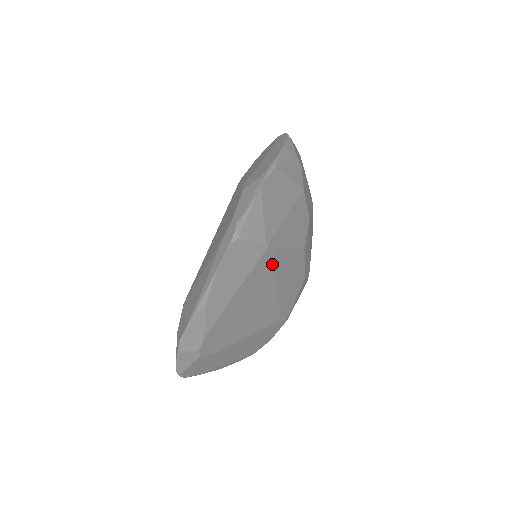
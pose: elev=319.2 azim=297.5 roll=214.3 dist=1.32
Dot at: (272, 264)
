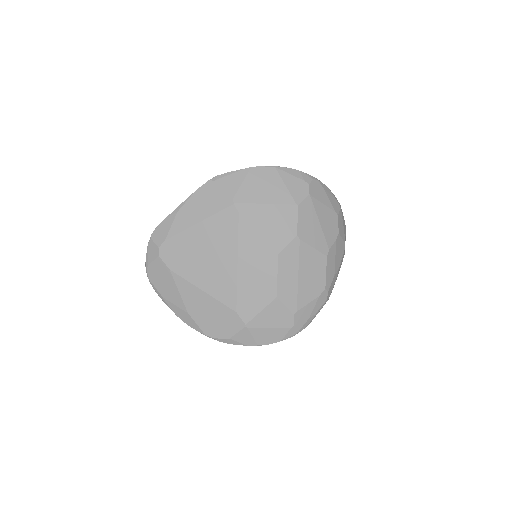
Dot at: (235, 227)
